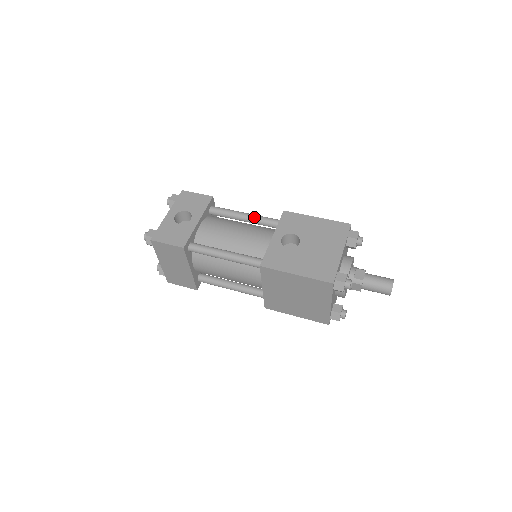
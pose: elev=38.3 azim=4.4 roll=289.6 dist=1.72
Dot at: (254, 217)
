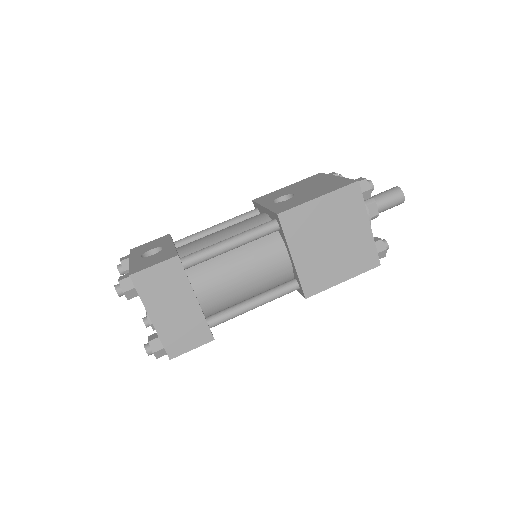
Dot at: (228, 220)
